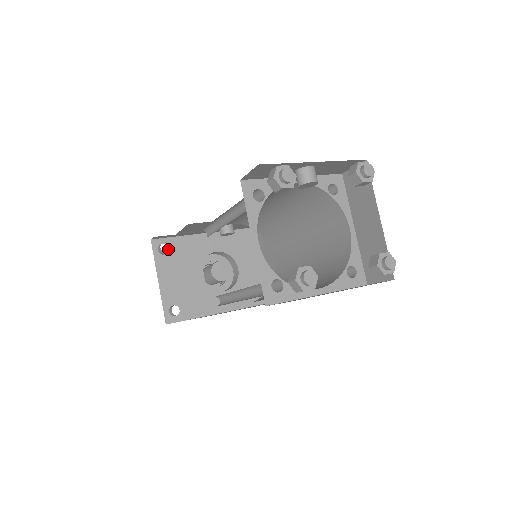
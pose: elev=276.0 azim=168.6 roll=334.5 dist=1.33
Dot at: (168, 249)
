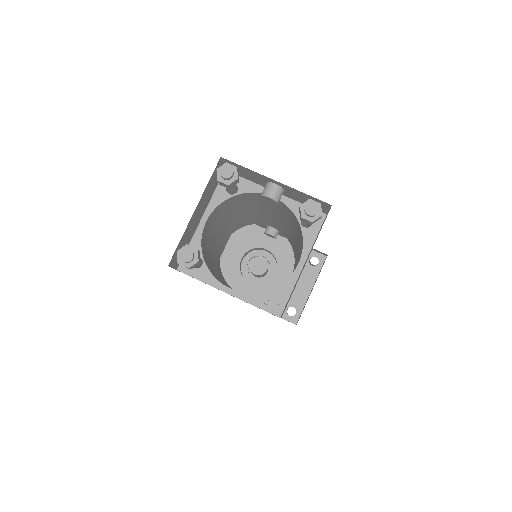
Dot at: occluded
